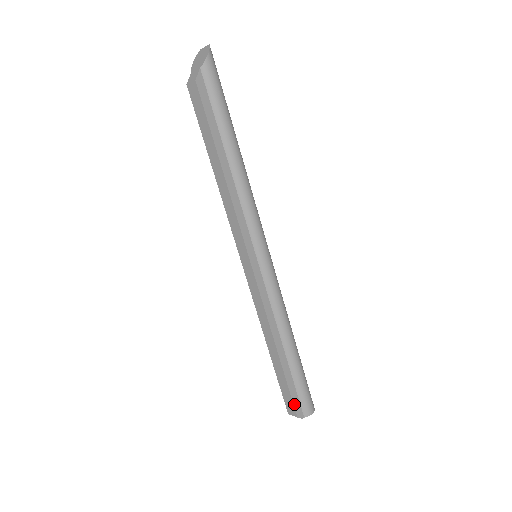
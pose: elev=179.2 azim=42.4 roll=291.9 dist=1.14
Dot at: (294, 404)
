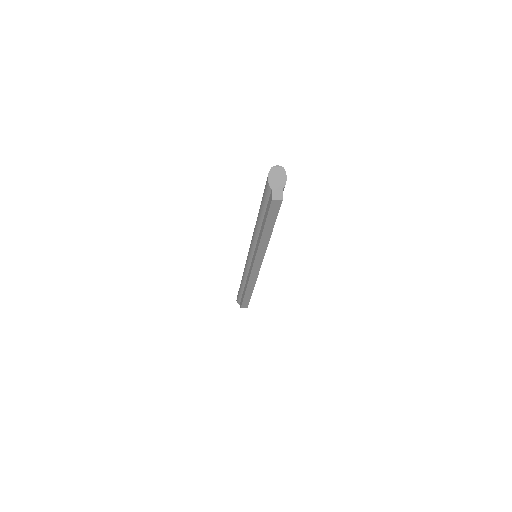
Dot at: occluded
